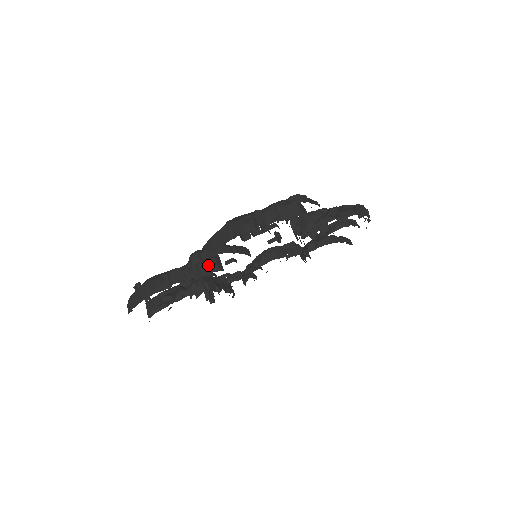
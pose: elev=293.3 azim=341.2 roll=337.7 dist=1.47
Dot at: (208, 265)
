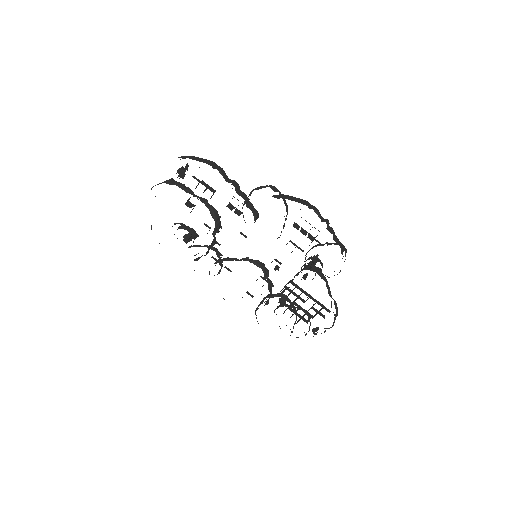
Dot at: (254, 209)
